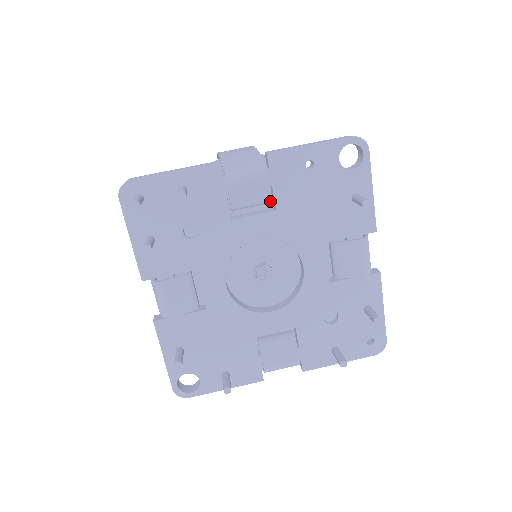
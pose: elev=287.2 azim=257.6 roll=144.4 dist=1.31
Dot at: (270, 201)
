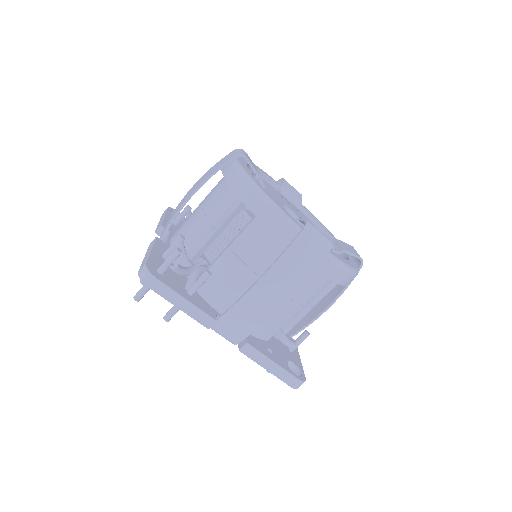
Dot at: occluded
